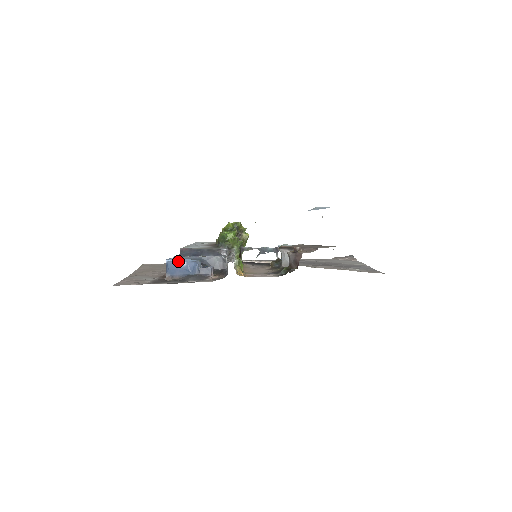
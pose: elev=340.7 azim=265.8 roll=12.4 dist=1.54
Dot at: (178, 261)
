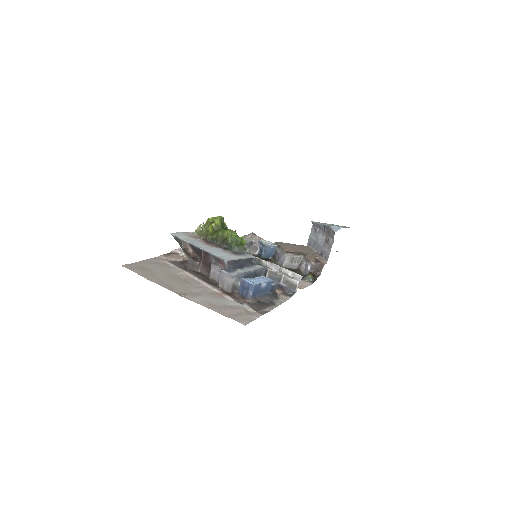
Dot at: (261, 283)
